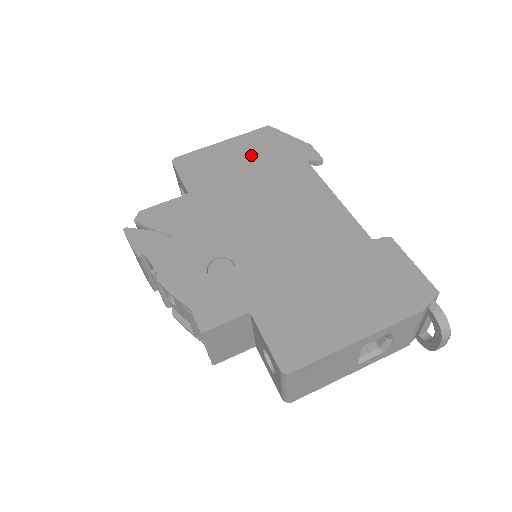
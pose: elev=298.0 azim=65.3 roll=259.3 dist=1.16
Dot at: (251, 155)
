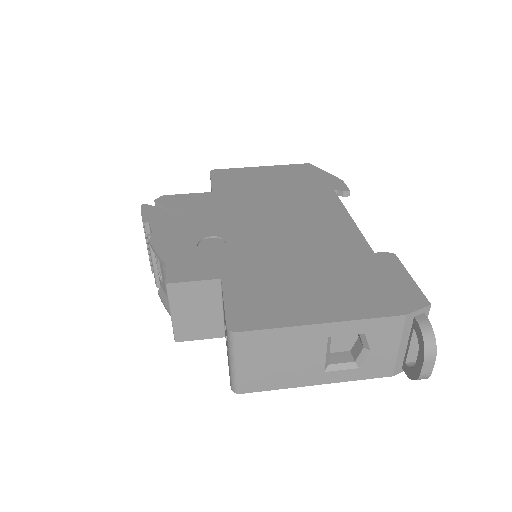
Dot at: (283, 178)
